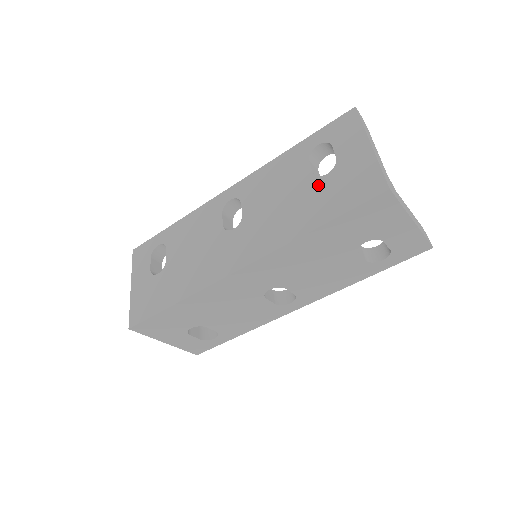
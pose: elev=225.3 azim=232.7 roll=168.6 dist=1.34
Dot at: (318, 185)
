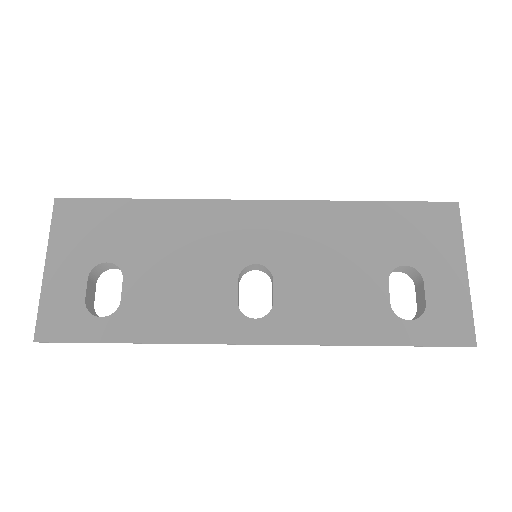
Dot at: occluded
